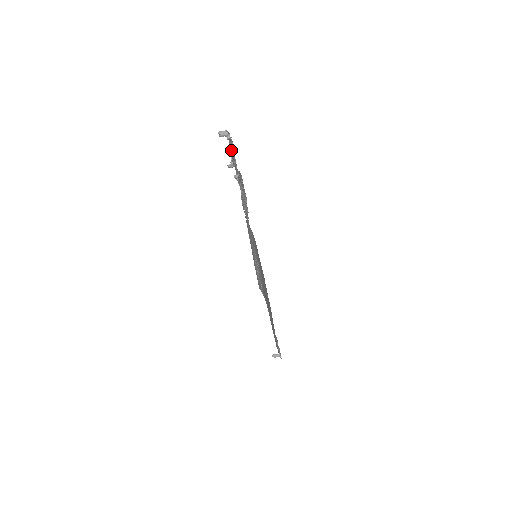
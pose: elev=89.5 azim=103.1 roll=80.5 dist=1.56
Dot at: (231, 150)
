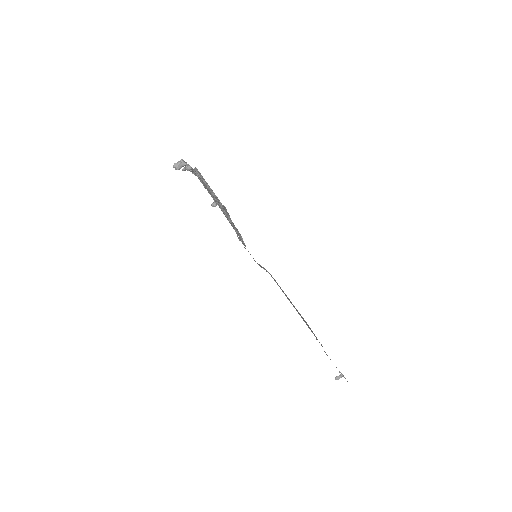
Dot at: (191, 171)
